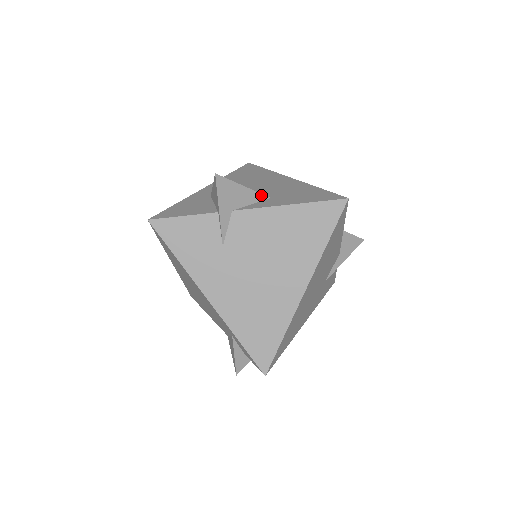
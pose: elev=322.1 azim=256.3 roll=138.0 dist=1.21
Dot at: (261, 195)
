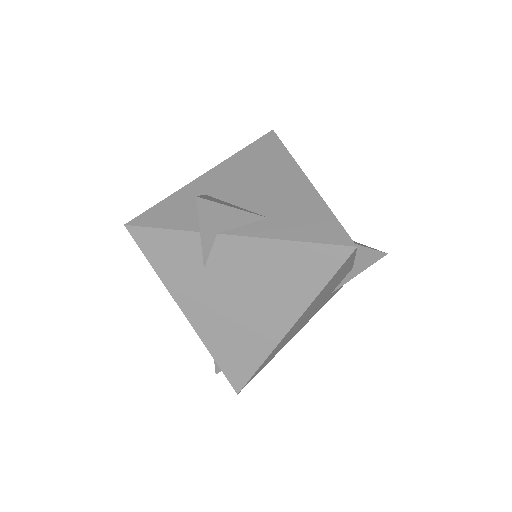
Dot at: (256, 216)
